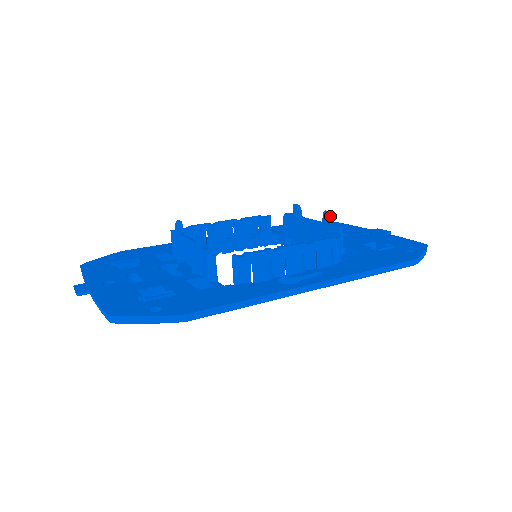
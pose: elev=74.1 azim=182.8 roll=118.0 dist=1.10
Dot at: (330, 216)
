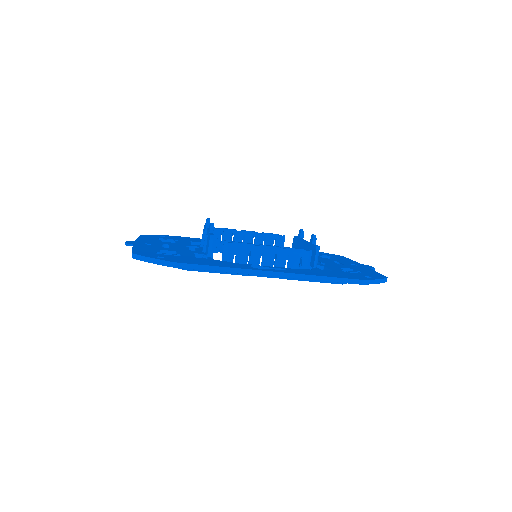
Dot at: (314, 238)
